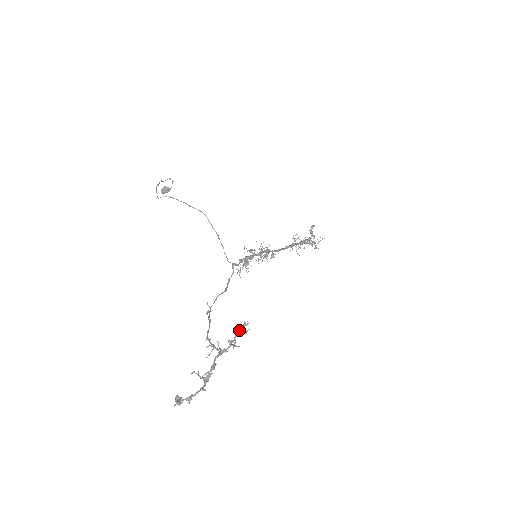
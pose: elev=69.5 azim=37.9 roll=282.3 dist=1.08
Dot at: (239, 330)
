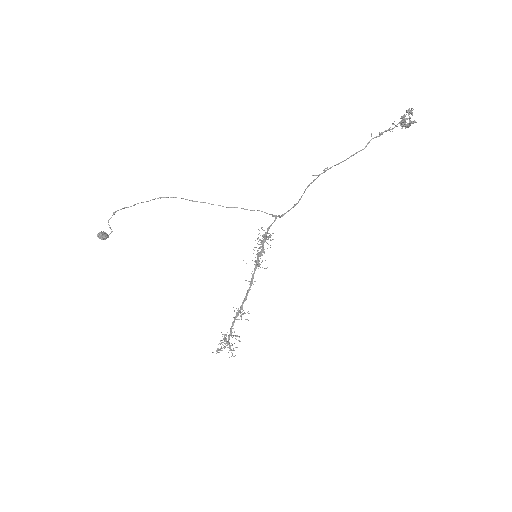
Dot at: (403, 117)
